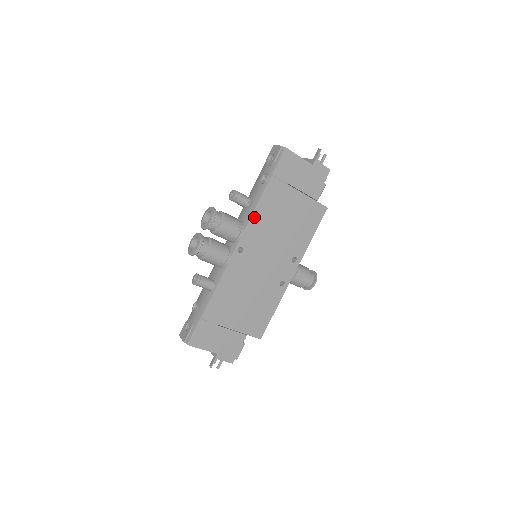
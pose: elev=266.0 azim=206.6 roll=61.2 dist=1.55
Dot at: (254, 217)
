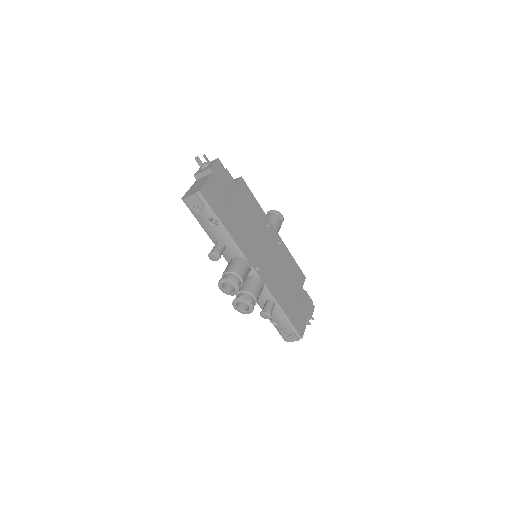
Dot at: (240, 246)
